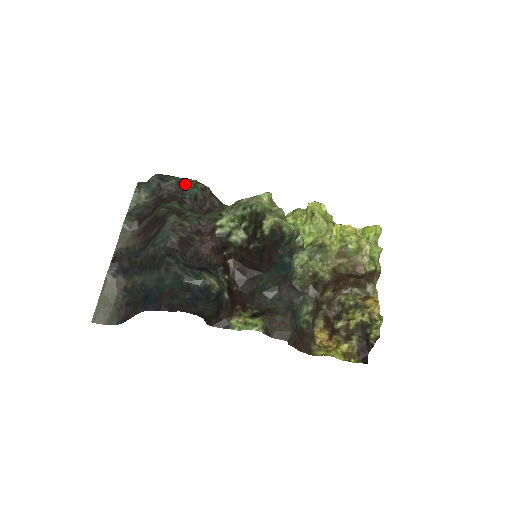
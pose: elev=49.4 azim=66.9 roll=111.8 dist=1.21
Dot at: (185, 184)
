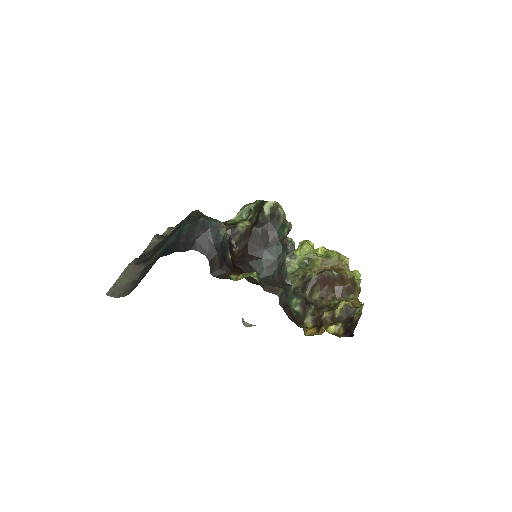
Dot at: occluded
